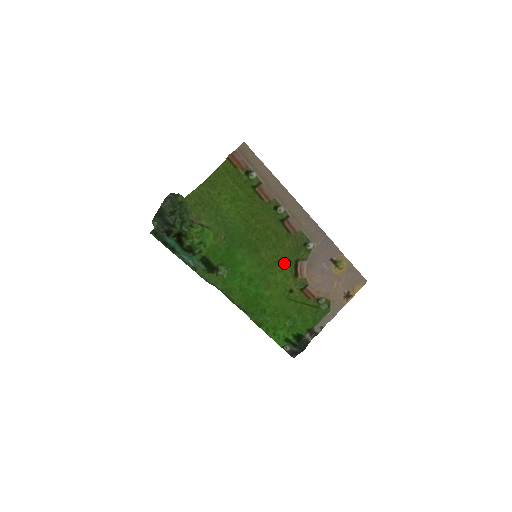
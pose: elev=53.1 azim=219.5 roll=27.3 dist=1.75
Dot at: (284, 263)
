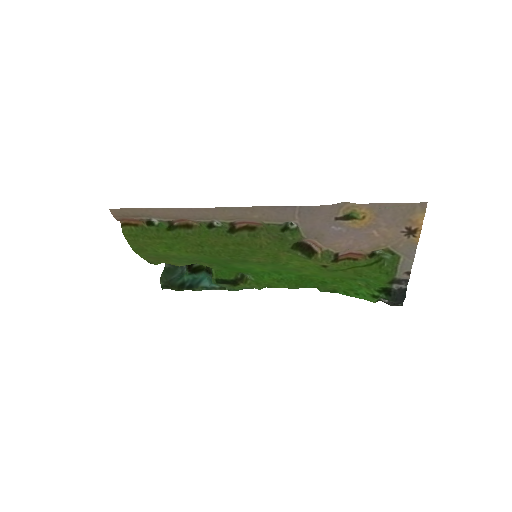
Dot at: (283, 255)
